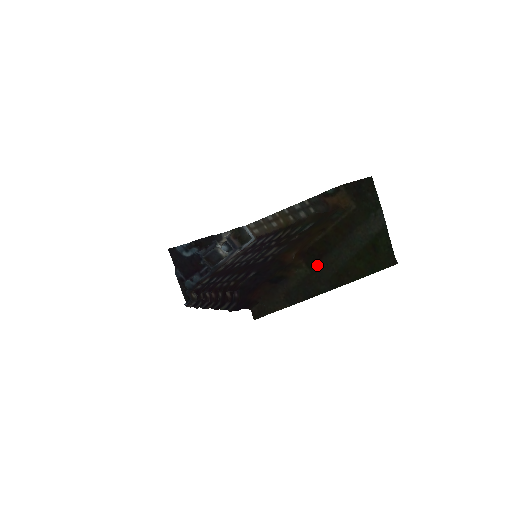
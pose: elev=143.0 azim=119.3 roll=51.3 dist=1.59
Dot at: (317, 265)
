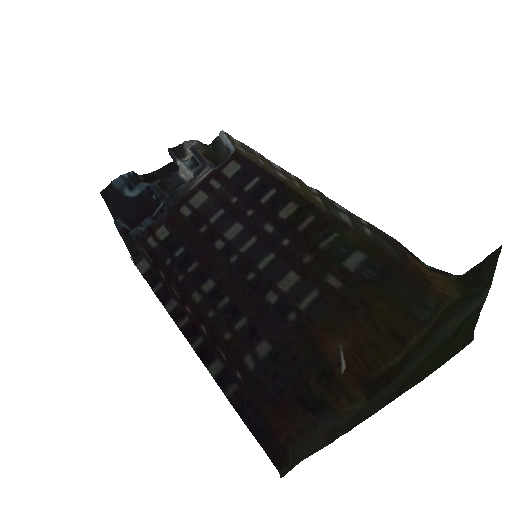
Dot at: (380, 392)
